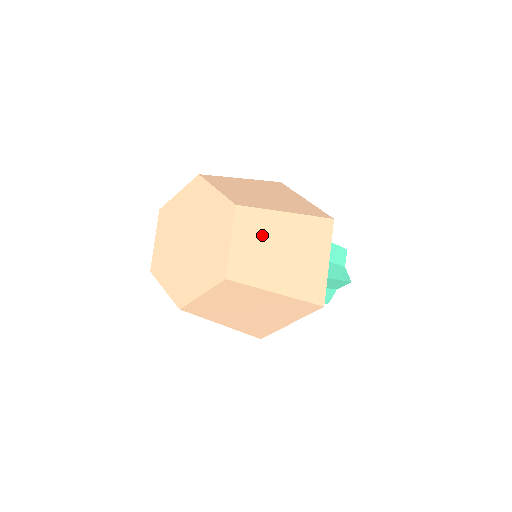
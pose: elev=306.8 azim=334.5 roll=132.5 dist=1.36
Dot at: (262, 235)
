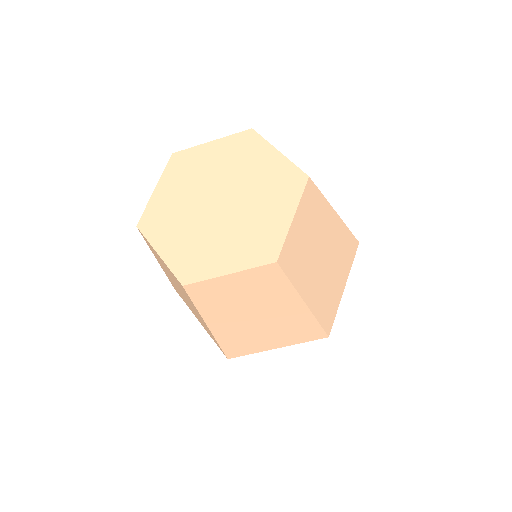
Dot at: occluded
